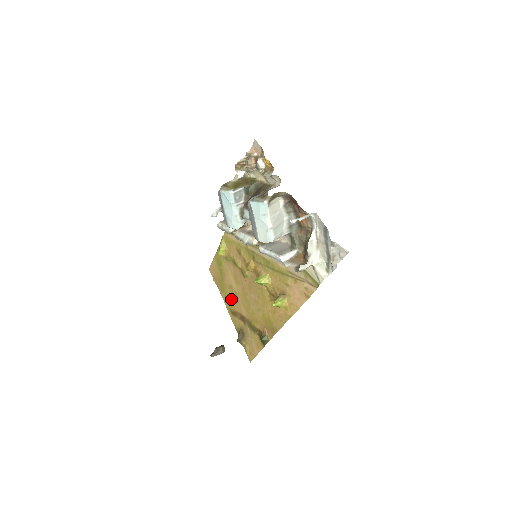
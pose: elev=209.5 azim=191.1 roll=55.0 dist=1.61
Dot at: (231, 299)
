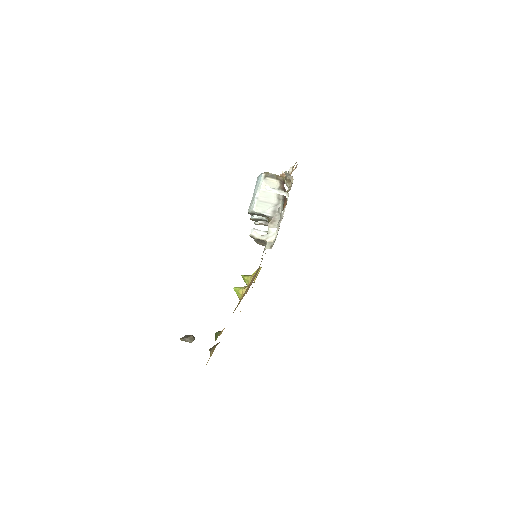
Dot at: occluded
